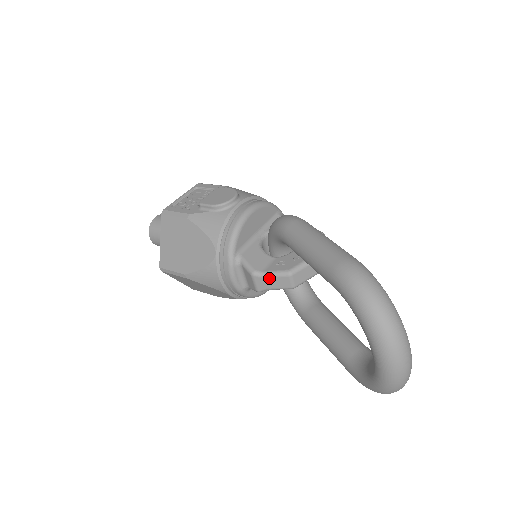
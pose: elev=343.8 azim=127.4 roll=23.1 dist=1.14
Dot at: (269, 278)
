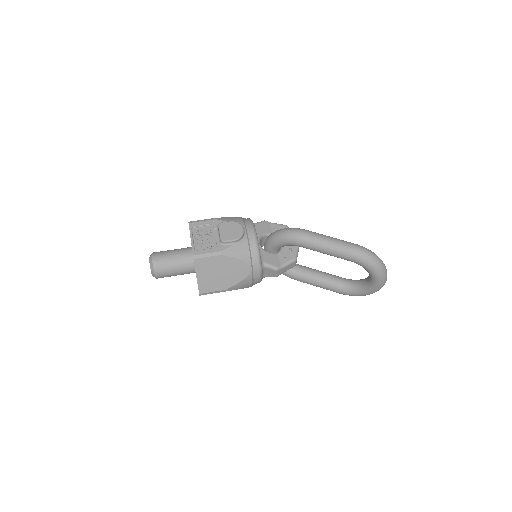
Dot at: (285, 267)
